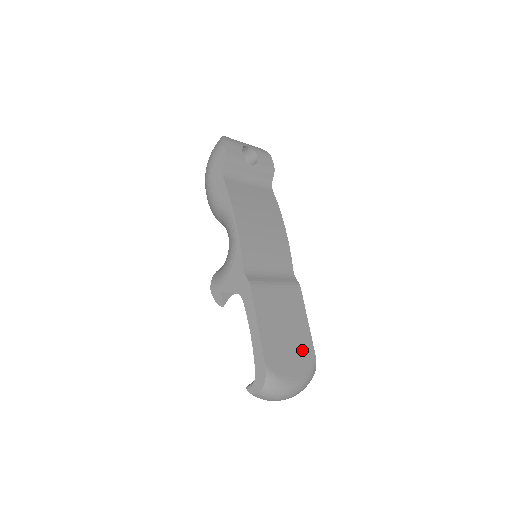
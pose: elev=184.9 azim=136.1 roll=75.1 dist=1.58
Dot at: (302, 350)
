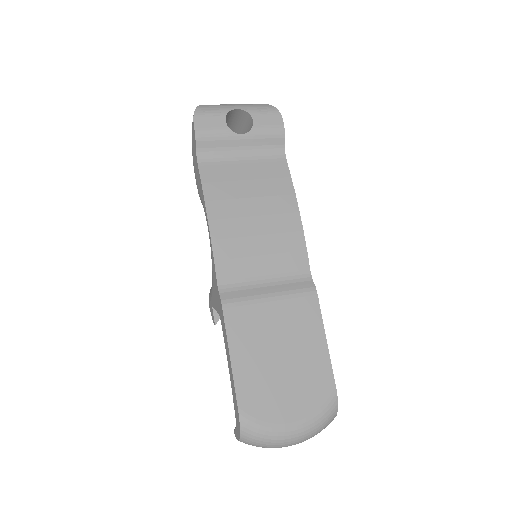
Dot at: (310, 383)
